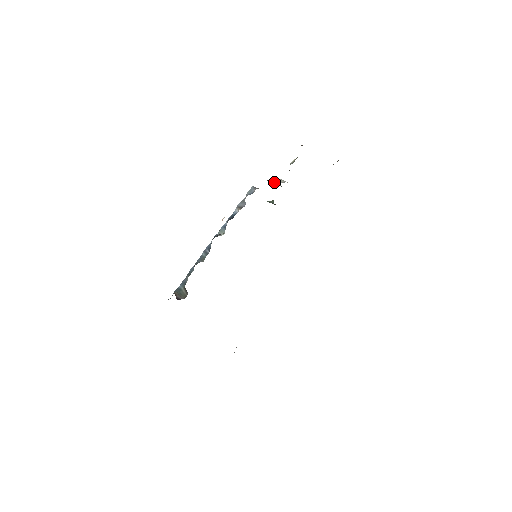
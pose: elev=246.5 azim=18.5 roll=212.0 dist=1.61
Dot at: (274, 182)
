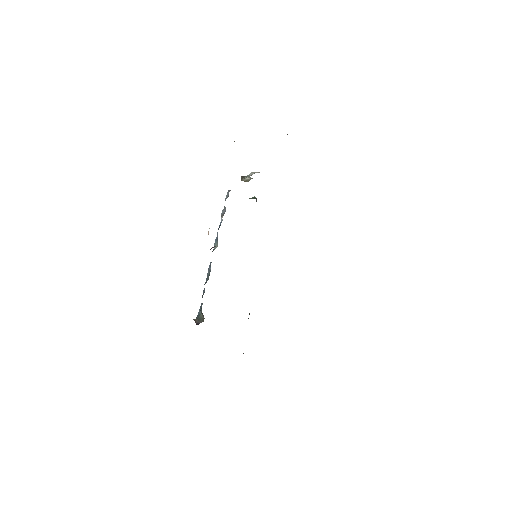
Dot at: (244, 178)
